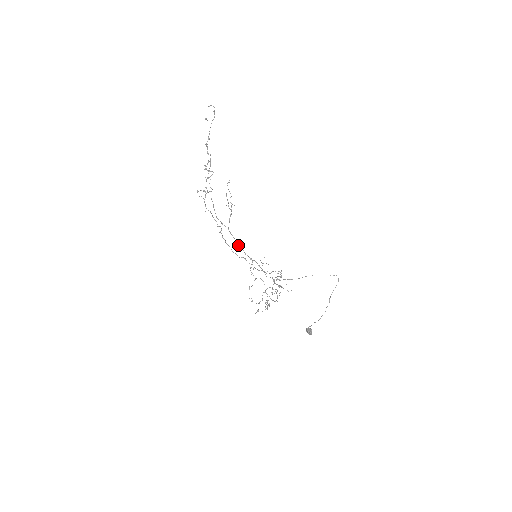
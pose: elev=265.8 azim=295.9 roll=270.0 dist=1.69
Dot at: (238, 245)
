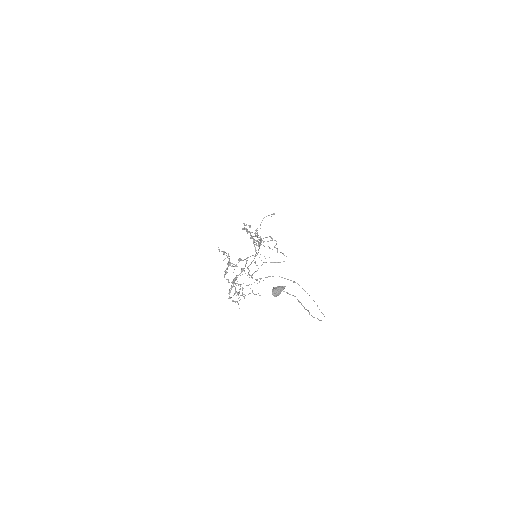
Dot at: occluded
